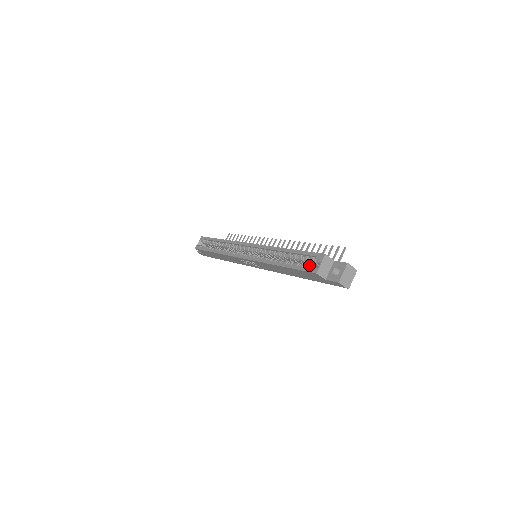
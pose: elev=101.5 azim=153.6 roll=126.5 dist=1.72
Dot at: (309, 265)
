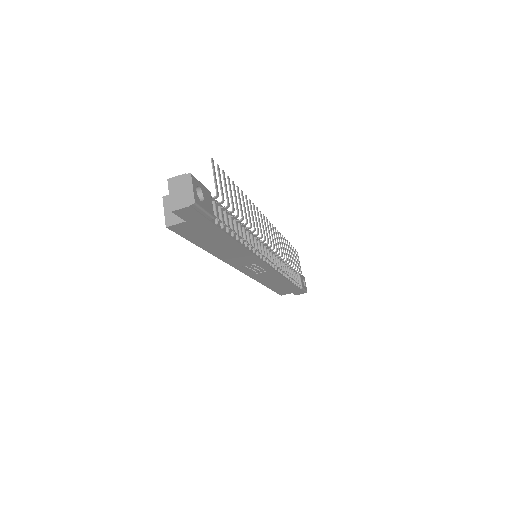
Dot at: occluded
